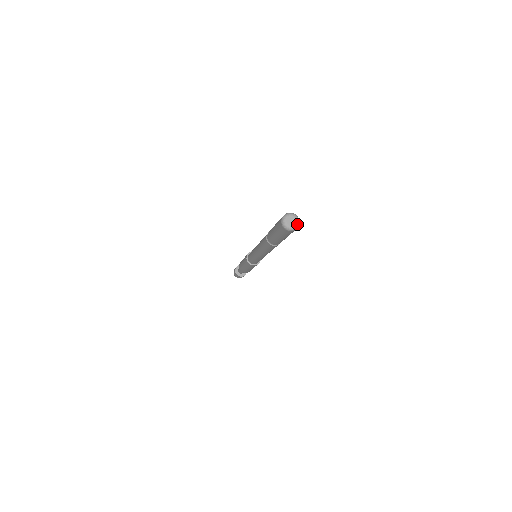
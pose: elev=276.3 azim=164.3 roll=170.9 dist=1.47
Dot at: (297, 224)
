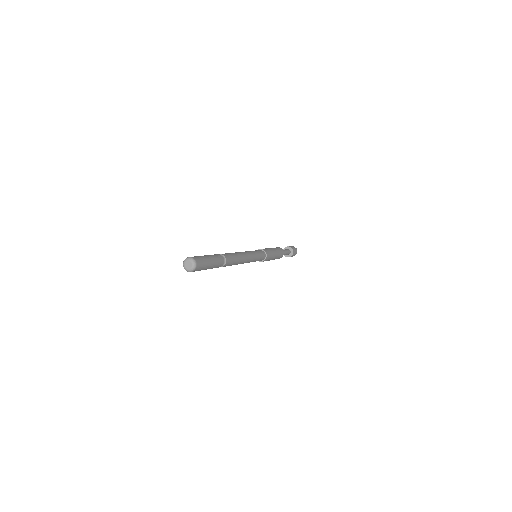
Dot at: (189, 270)
